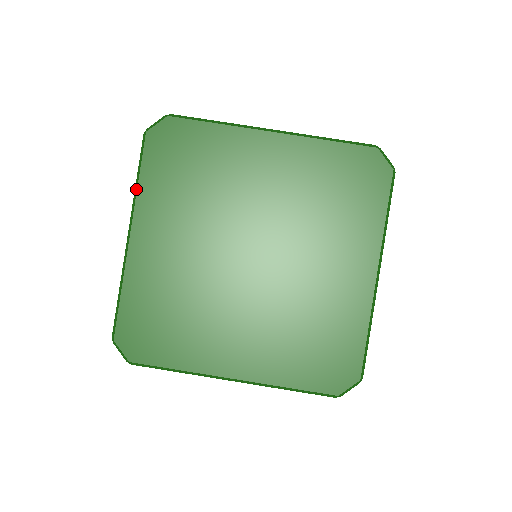
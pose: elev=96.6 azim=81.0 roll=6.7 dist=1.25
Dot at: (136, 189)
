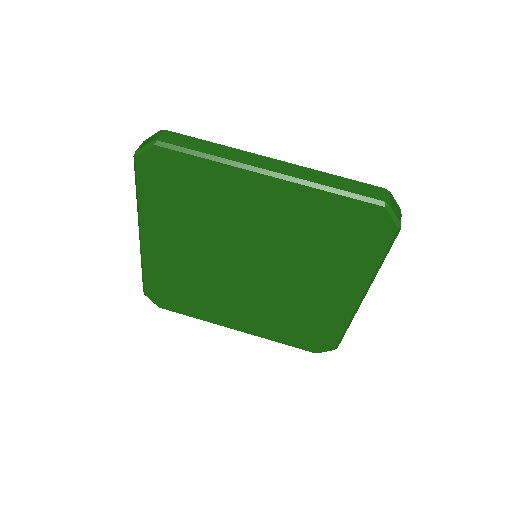
Dot at: (137, 203)
